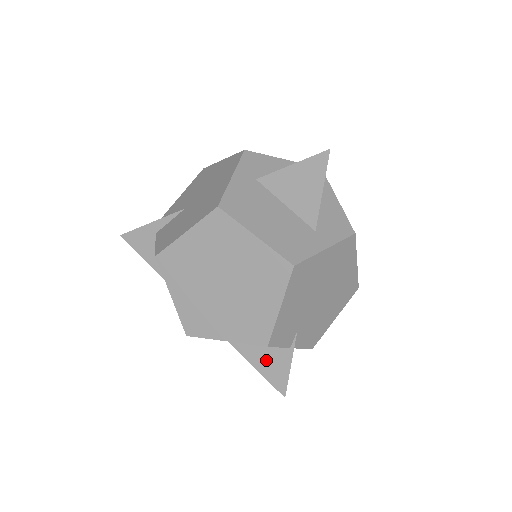
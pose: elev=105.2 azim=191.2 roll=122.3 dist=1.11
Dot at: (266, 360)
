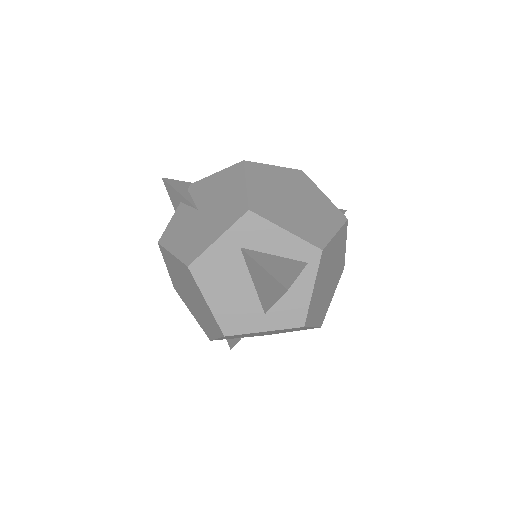
Dot at: occluded
